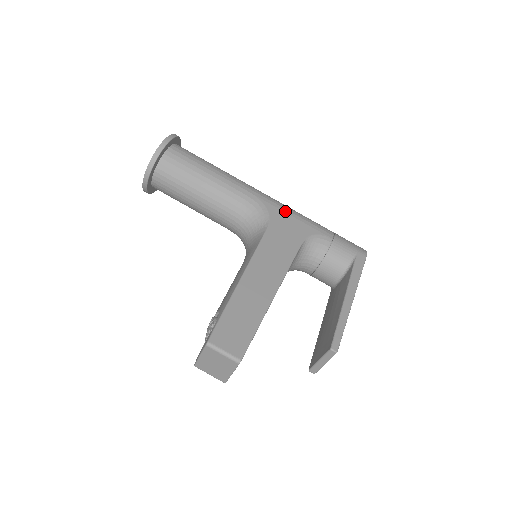
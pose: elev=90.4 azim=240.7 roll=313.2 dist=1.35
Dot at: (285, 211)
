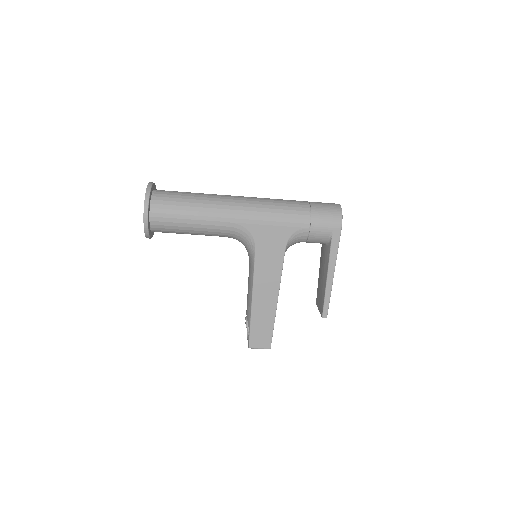
Dot at: (264, 224)
